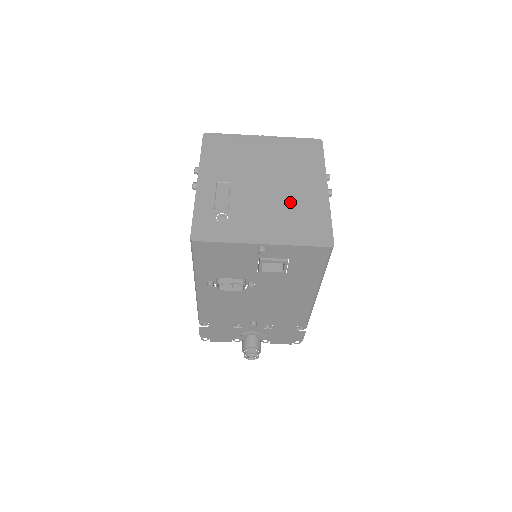
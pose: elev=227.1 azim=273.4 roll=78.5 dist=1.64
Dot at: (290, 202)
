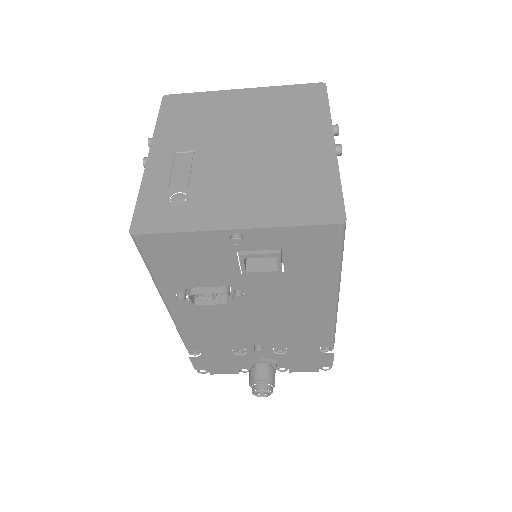
Dot at: (278, 167)
